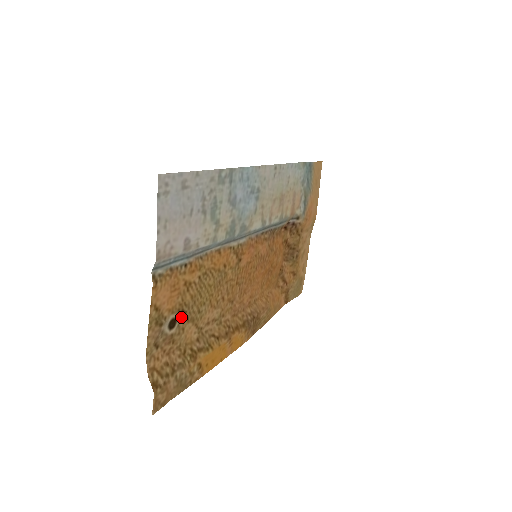
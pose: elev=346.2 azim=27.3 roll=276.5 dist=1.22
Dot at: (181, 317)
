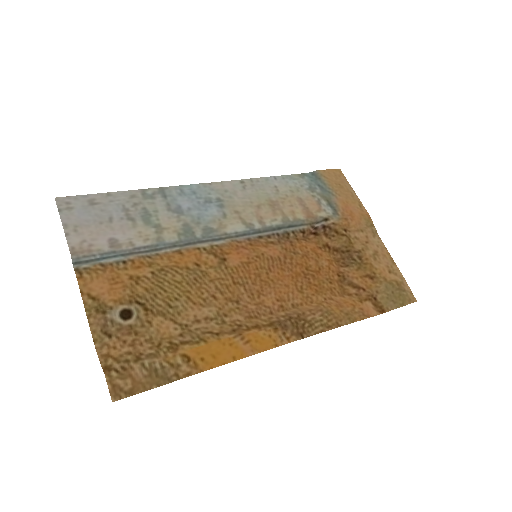
Dot at: (139, 309)
